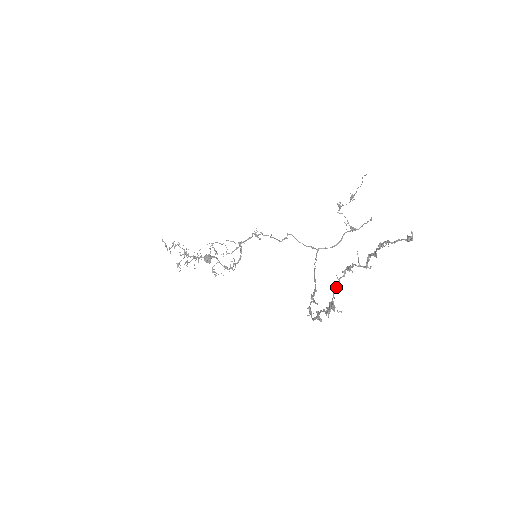
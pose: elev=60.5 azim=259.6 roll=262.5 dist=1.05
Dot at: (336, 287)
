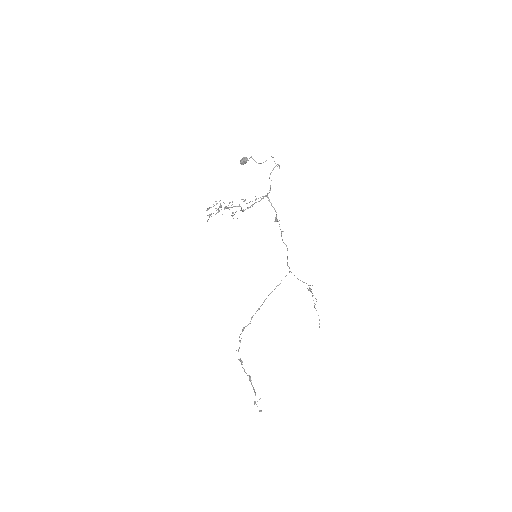
Dot at: (244, 371)
